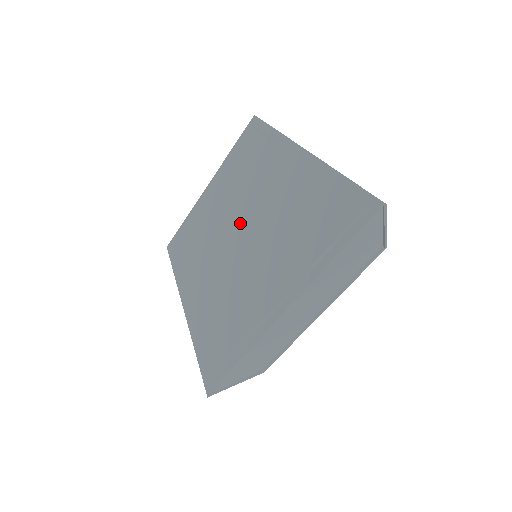
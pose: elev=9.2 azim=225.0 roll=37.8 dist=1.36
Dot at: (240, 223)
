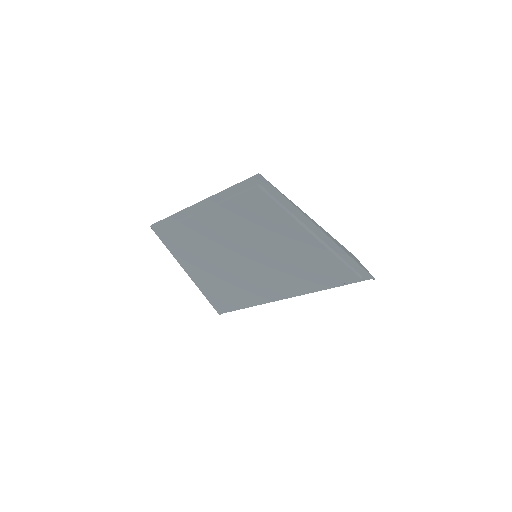
Dot at: (248, 248)
